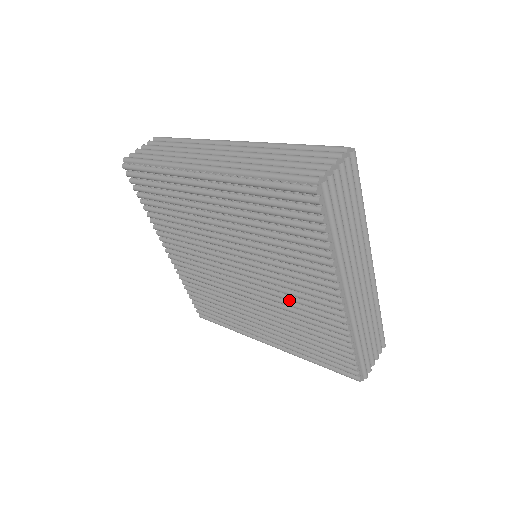
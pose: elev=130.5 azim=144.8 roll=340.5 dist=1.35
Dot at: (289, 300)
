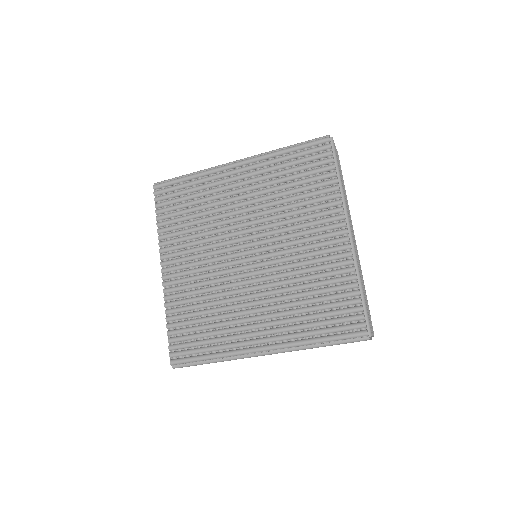
Dot at: (297, 257)
